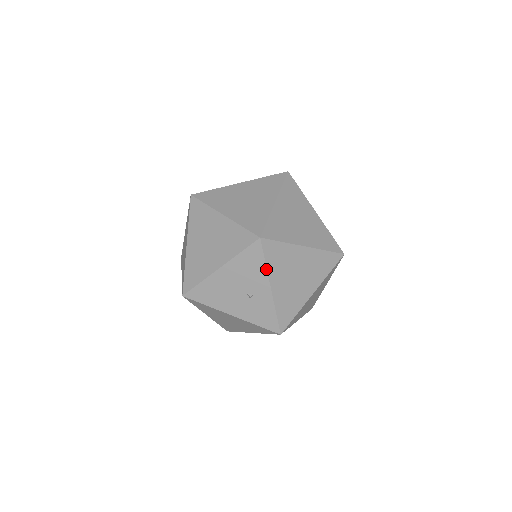
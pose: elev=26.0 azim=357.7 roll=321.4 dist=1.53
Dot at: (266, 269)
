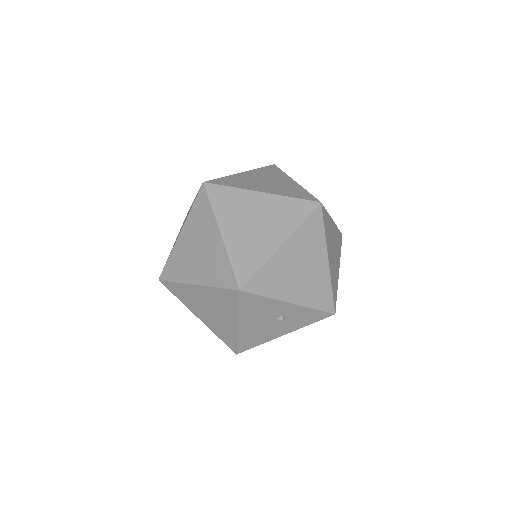
Dot at: (271, 299)
